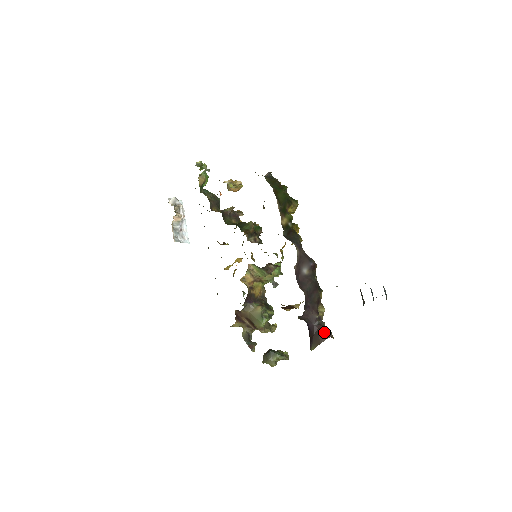
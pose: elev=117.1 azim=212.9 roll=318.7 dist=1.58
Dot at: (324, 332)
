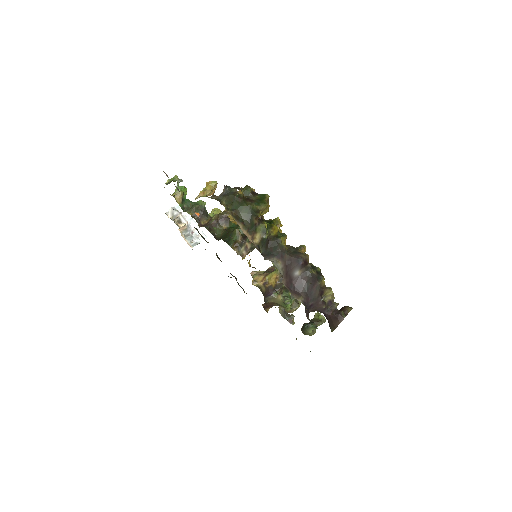
Dot at: (335, 318)
